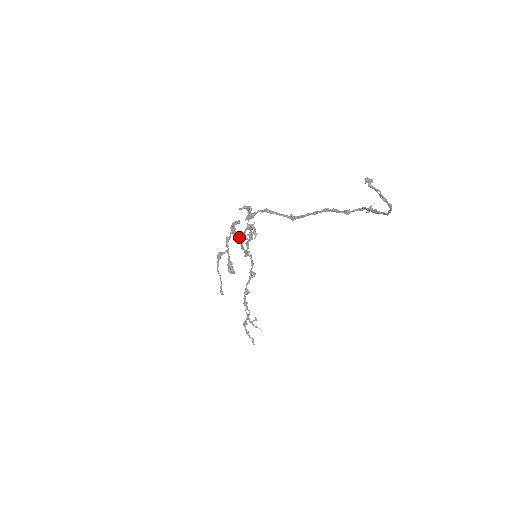
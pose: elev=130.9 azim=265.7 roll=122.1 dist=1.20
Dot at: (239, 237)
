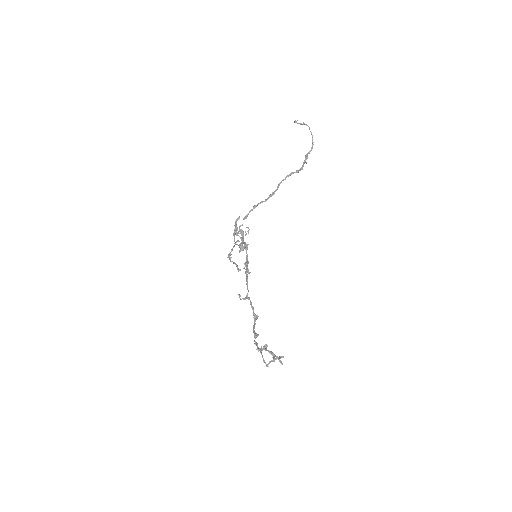
Dot at: (242, 224)
